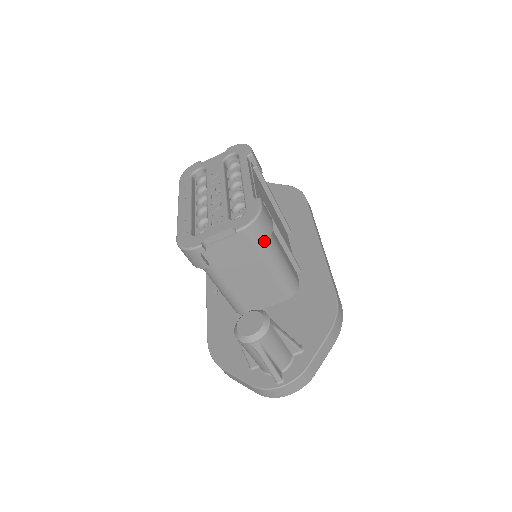
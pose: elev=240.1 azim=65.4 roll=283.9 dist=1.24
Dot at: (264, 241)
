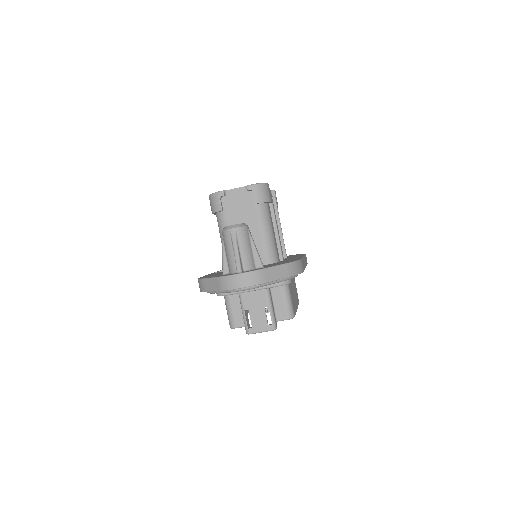
Dot at: (262, 201)
